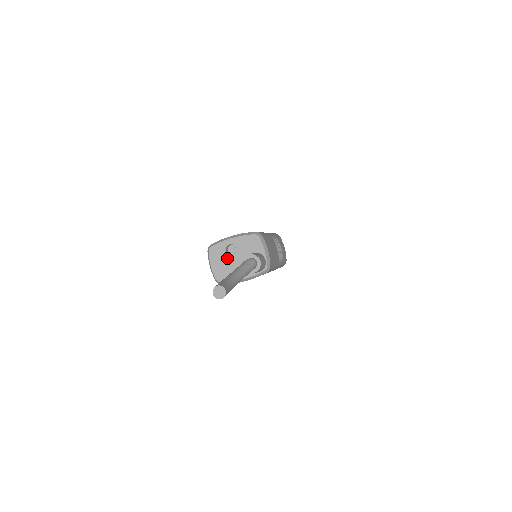
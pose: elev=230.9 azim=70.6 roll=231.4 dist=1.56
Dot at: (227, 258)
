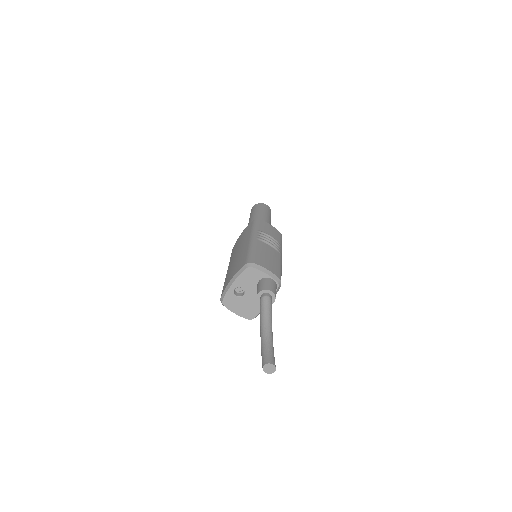
Dot at: (242, 300)
